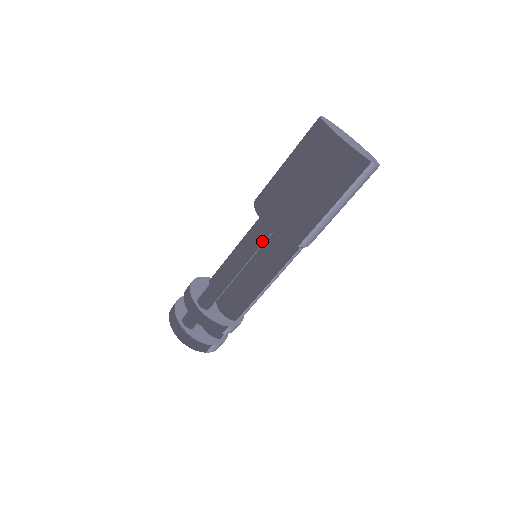
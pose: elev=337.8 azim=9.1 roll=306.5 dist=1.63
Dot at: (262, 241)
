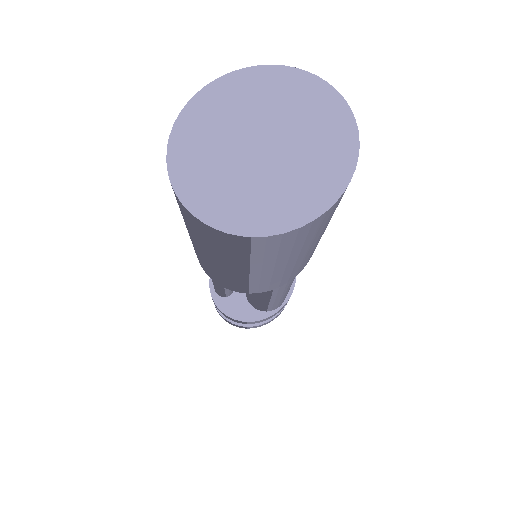
Dot at: occluded
